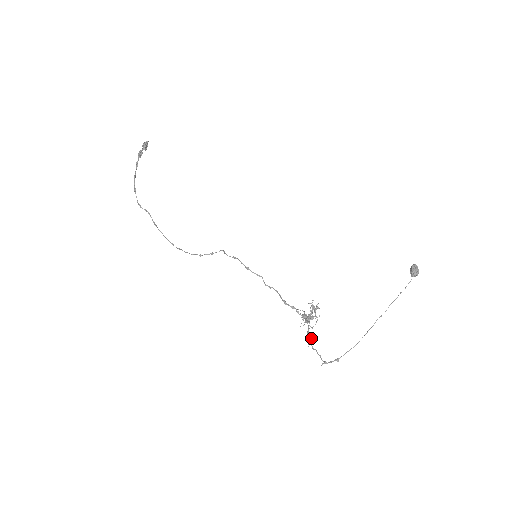
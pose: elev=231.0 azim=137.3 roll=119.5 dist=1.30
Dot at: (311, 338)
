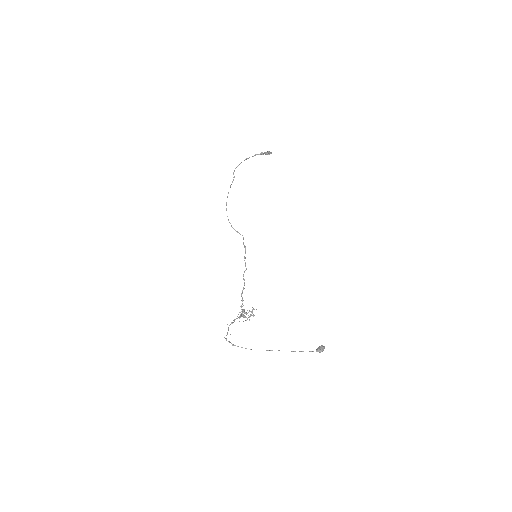
Dot at: occluded
